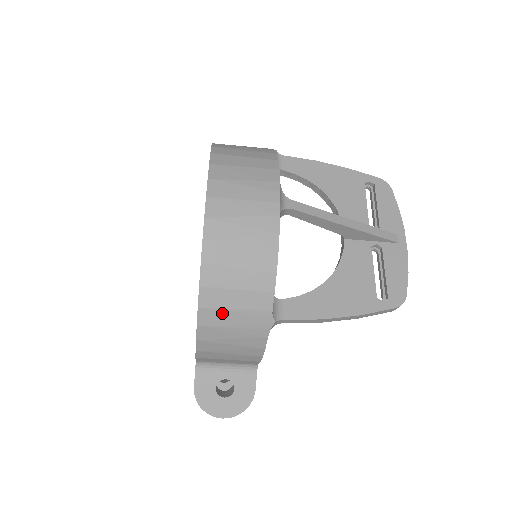
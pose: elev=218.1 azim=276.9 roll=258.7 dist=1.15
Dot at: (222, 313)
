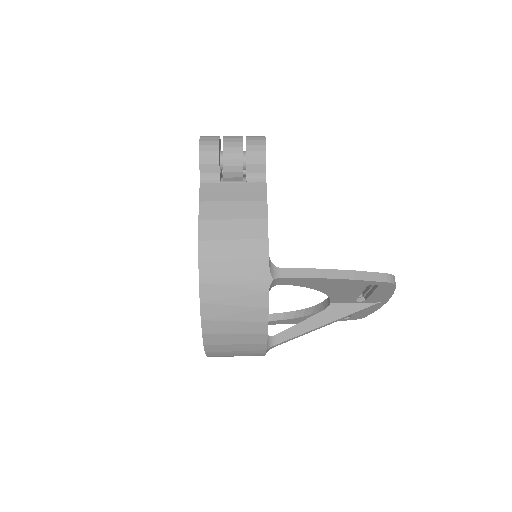
Dot at: occluded
